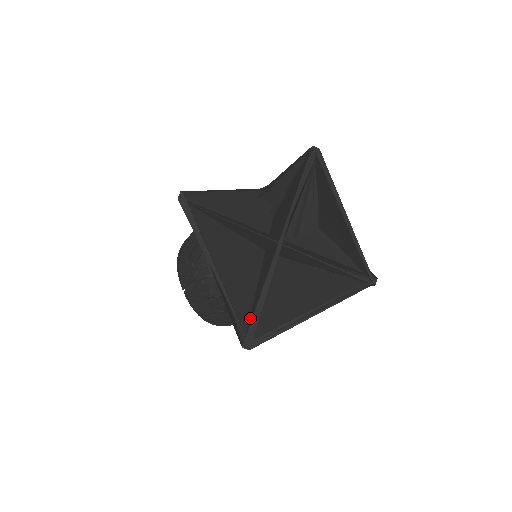
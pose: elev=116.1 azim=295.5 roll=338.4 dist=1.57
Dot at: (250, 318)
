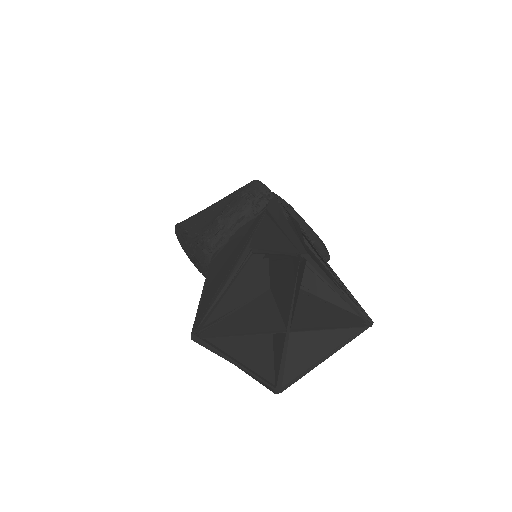
Dot at: (275, 373)
